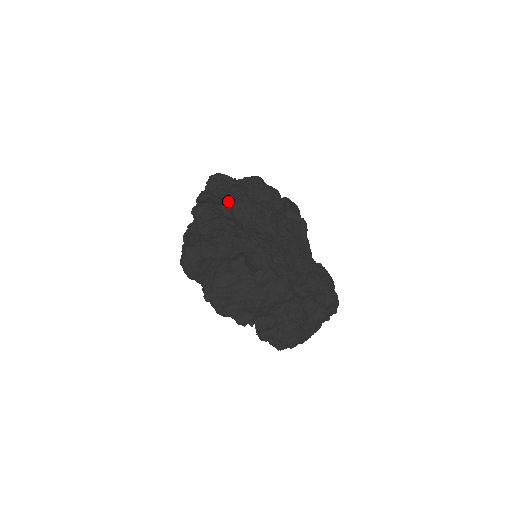
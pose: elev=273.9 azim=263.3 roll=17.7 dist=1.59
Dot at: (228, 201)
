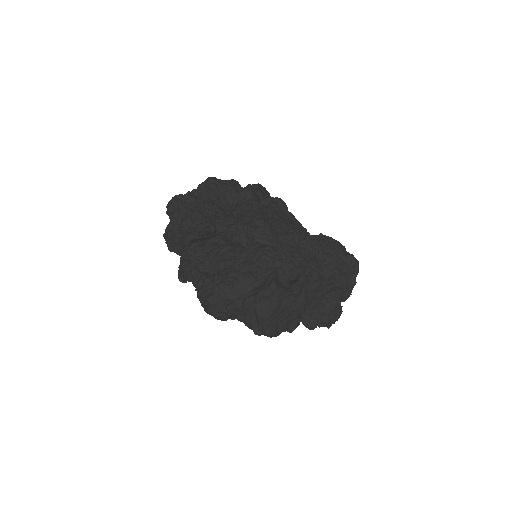
Dot at: (218, 233)
